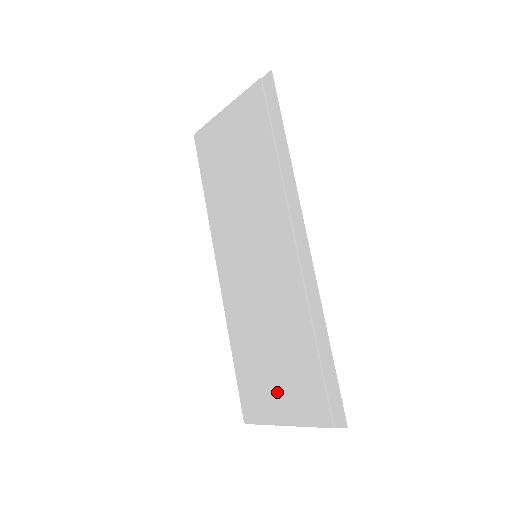
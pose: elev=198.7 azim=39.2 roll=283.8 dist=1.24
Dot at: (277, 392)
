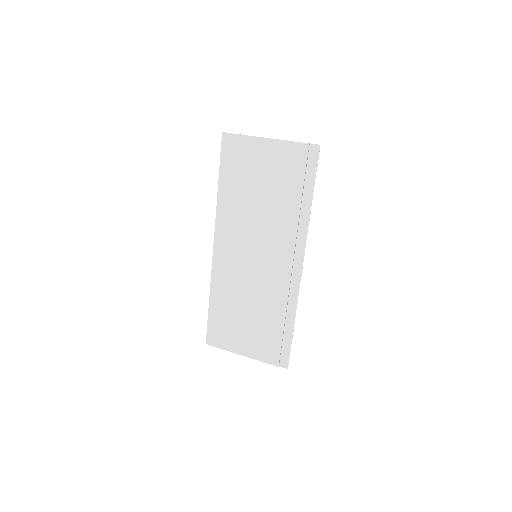
Dot at: (243, 337)
